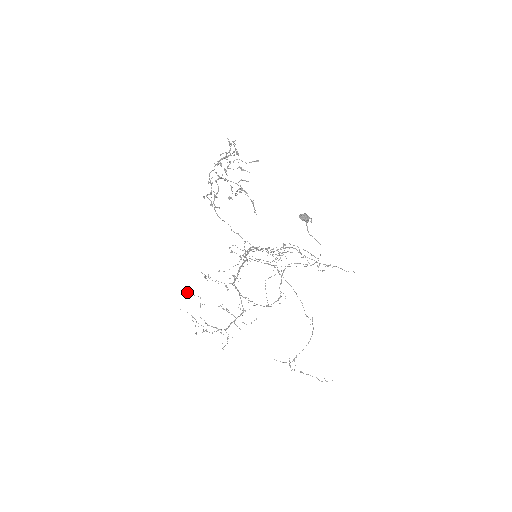
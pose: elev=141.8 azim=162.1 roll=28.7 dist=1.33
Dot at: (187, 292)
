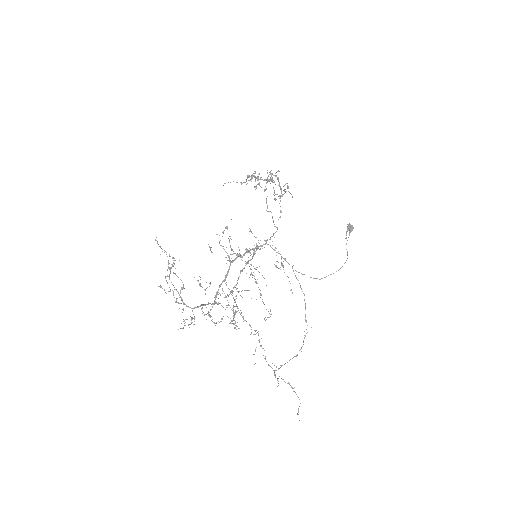
Dot at: (158, 244)
